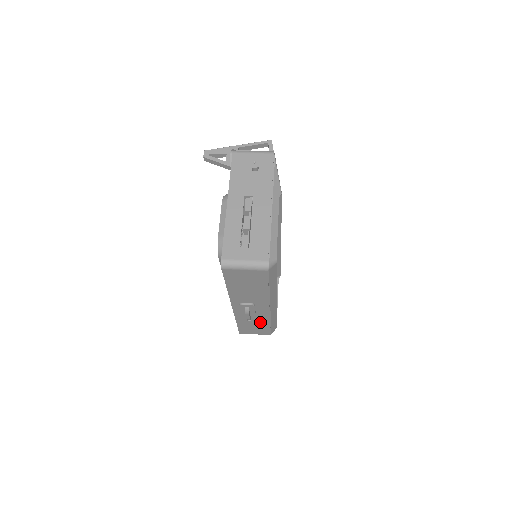
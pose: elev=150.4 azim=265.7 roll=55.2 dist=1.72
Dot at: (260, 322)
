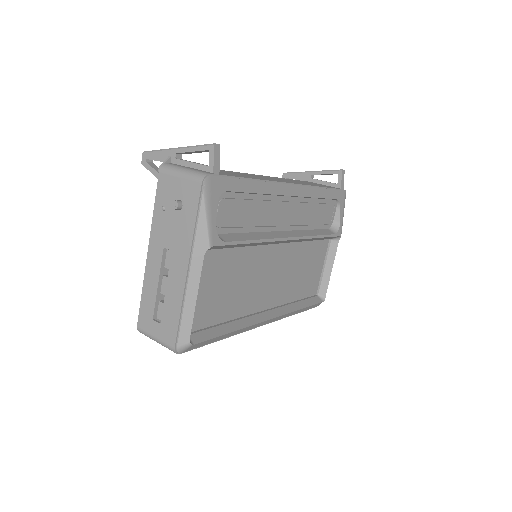
Dot at: occluded
